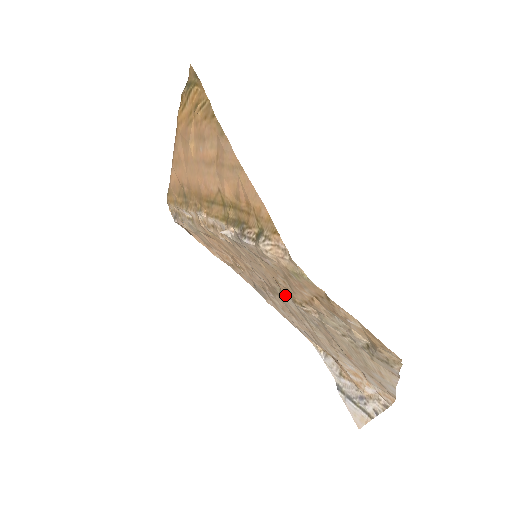
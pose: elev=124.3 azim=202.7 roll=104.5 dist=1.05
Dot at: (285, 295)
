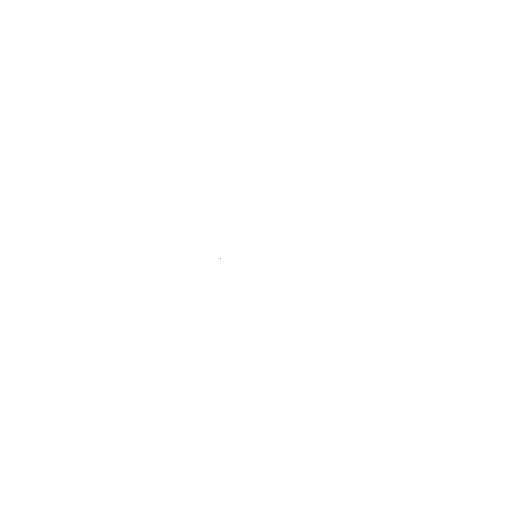
Dot at: occluded
